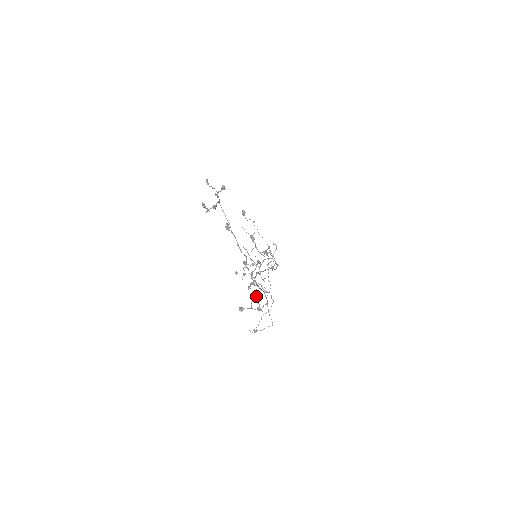
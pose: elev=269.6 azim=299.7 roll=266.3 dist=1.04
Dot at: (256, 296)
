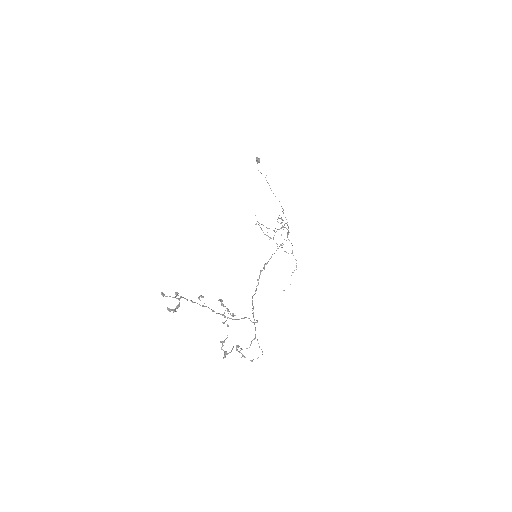
Dot at: (237, 350)
